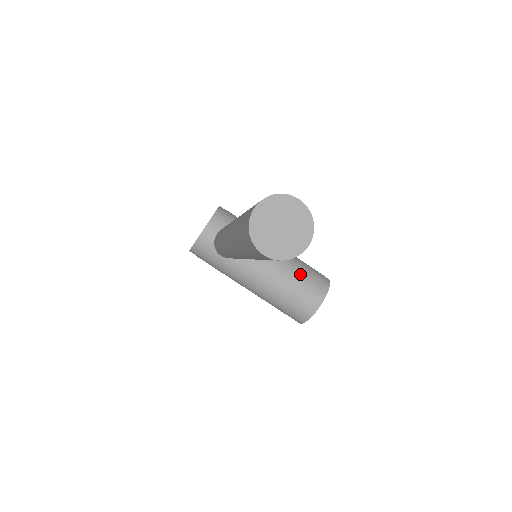
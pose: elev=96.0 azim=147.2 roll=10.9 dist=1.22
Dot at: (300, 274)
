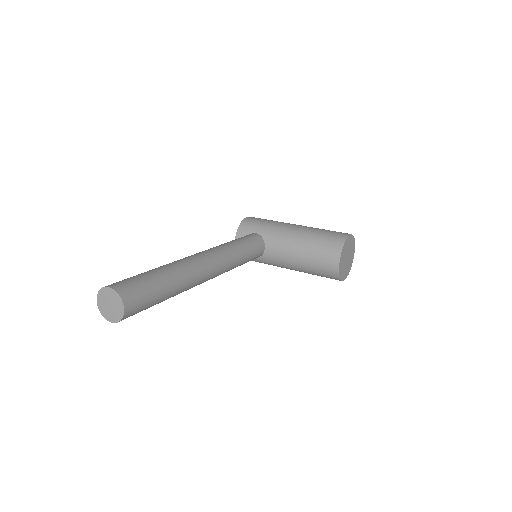
Dot at: (313, 246)
